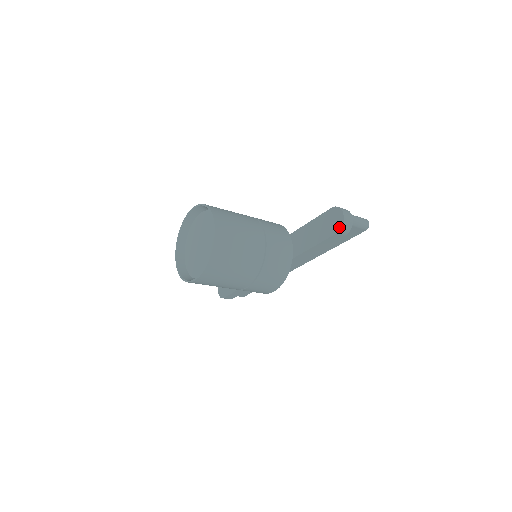
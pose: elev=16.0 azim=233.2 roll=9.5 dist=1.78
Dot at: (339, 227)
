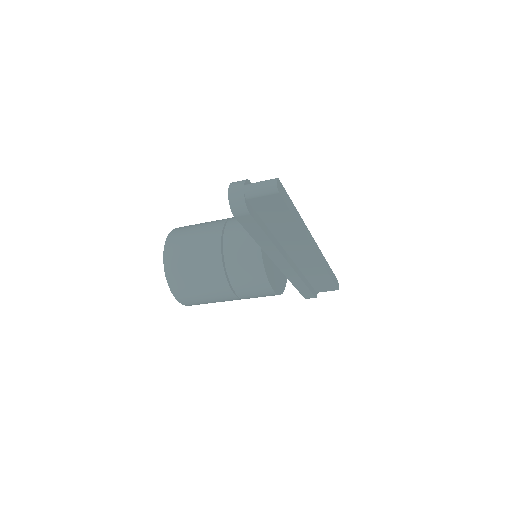
Dot at: (232, 209)
